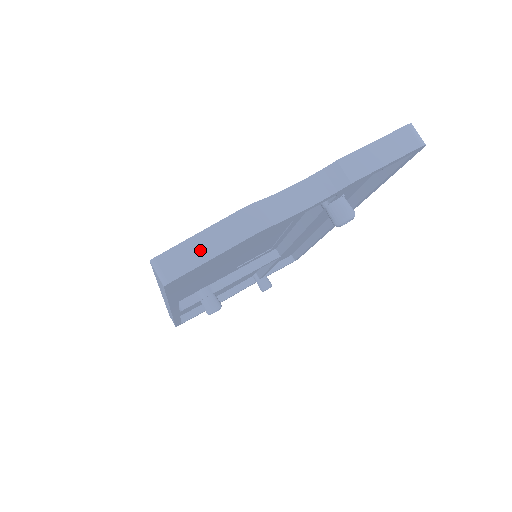
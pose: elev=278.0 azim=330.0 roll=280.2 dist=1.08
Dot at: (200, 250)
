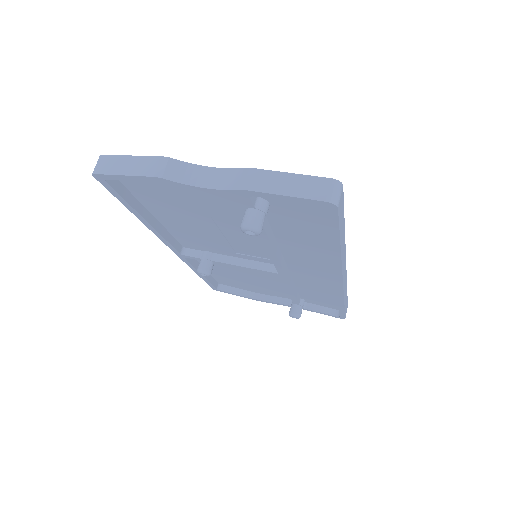
Dot at: (122, 166)
